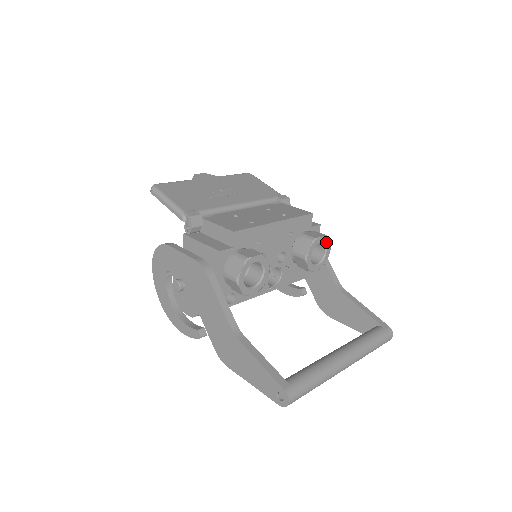
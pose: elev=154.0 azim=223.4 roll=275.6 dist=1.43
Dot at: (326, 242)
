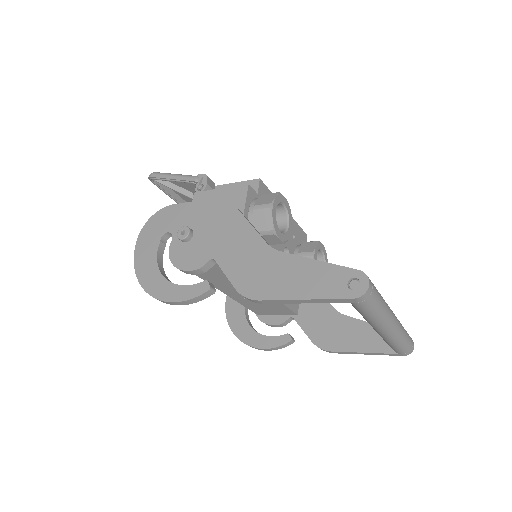
Dot at: (325, 256)
